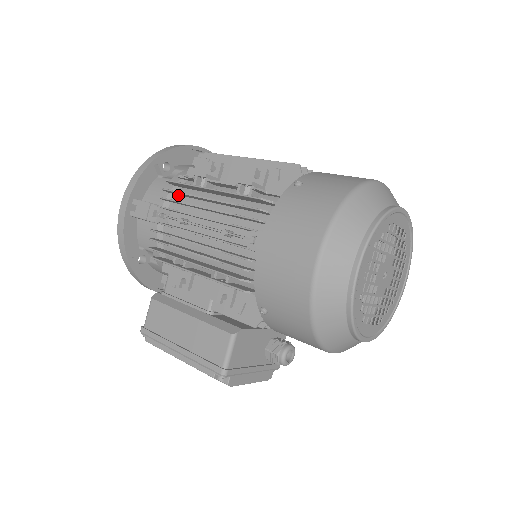
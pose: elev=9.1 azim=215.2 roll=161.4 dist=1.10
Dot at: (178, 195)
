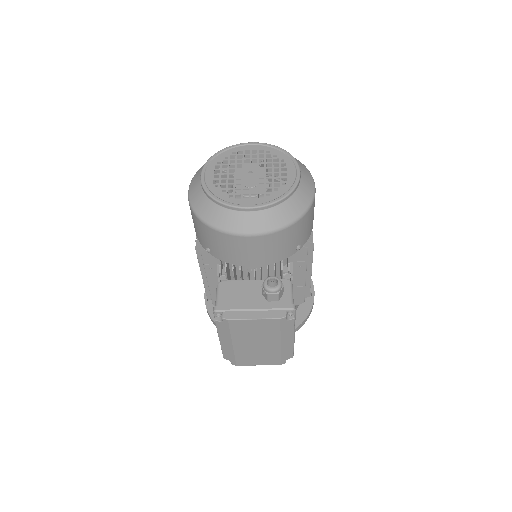
Dot at: occluded
